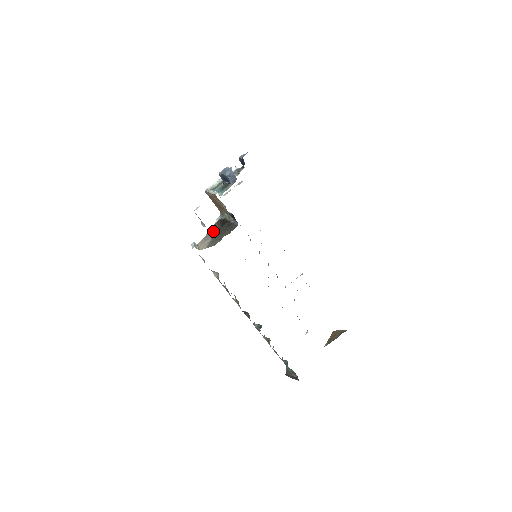
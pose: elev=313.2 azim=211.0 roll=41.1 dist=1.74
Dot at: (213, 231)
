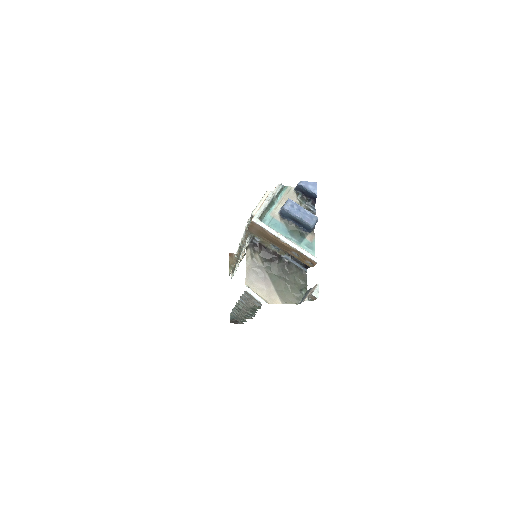
Dot at: (257, 265)
